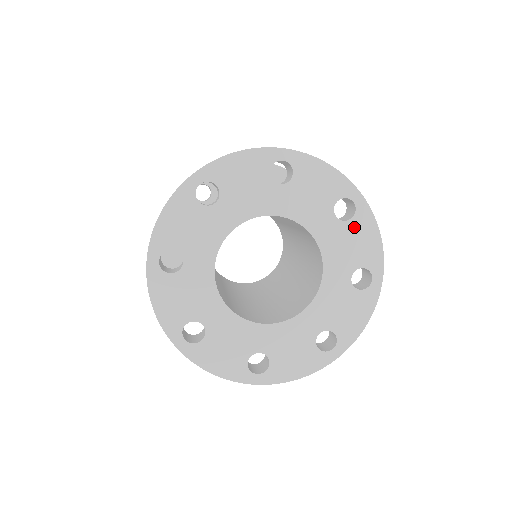
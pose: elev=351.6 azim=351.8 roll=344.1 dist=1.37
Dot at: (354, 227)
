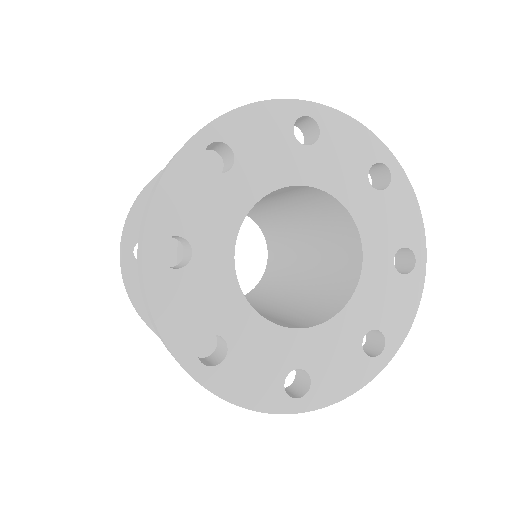
Dot at: (401, 285)
